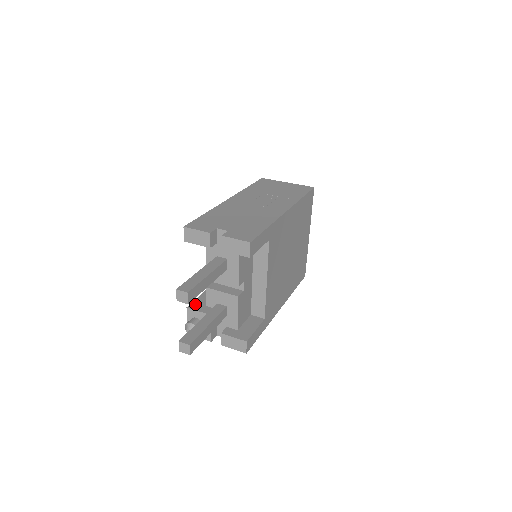
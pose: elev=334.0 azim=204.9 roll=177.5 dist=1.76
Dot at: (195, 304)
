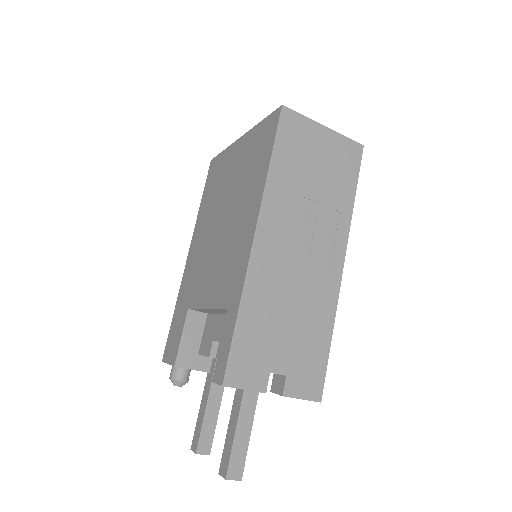
Dot at: (183, 355)
